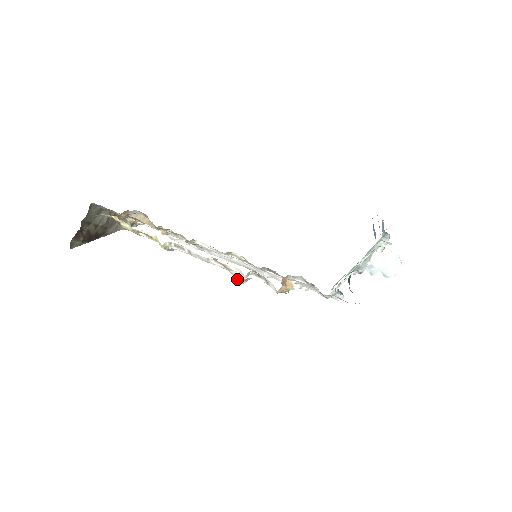
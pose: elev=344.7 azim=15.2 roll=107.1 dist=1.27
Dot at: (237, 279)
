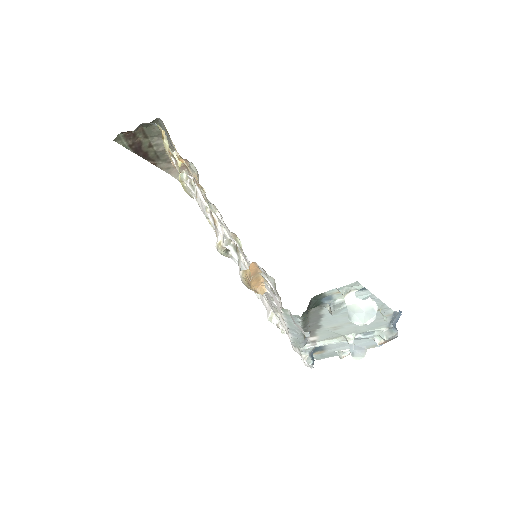
Dot at: (217, 243)
